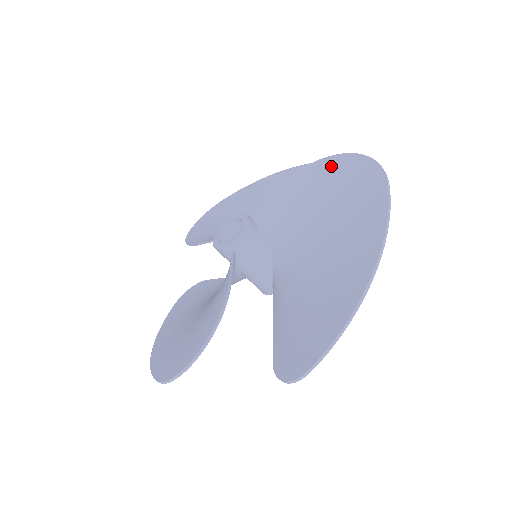
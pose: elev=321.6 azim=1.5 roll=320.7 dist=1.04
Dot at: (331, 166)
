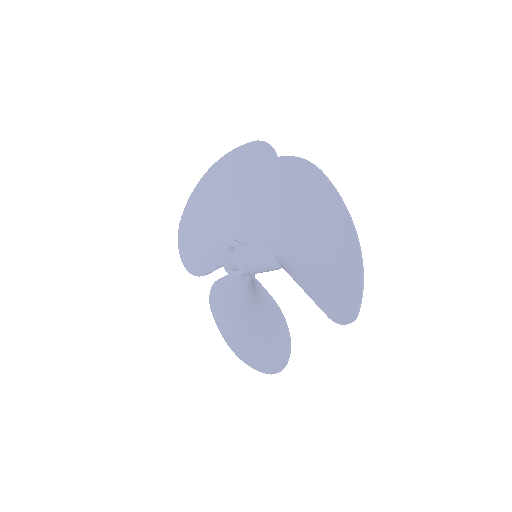
Dot at: (268, 174)
